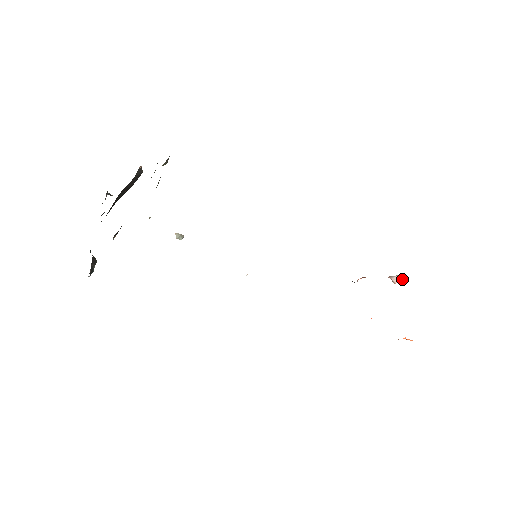
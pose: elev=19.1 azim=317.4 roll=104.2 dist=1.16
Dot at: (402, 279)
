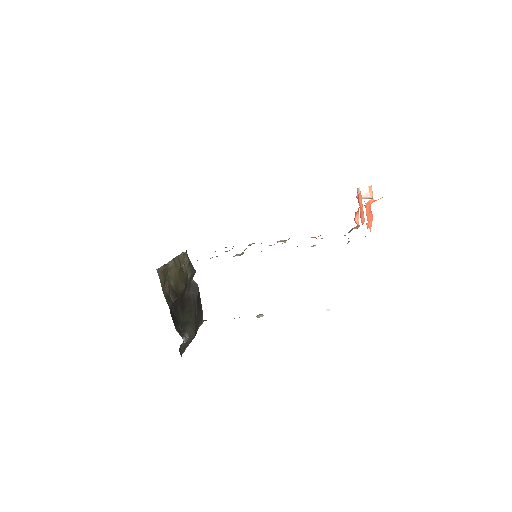
Dot at: (366, 190)
